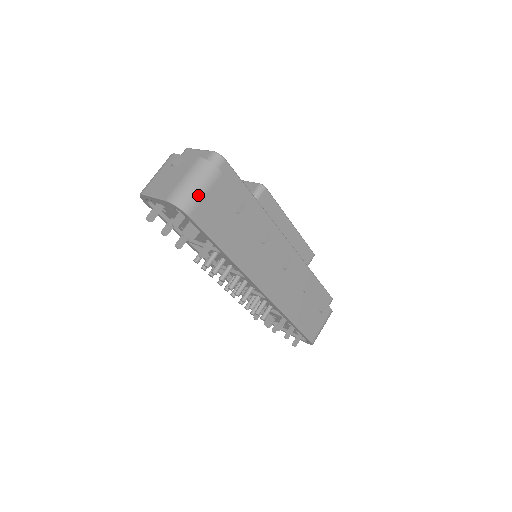
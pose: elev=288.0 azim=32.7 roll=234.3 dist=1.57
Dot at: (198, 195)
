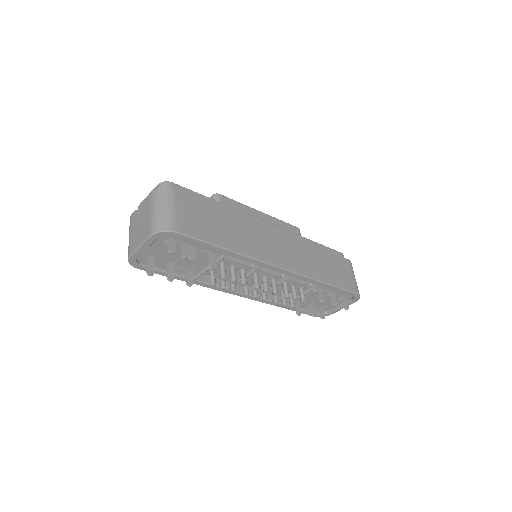
Dot at: (171, 214)
